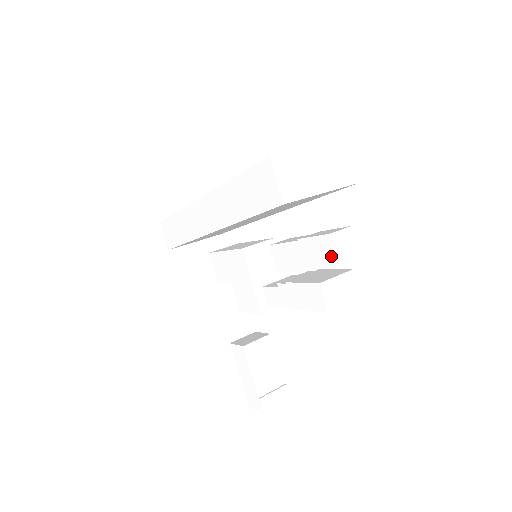
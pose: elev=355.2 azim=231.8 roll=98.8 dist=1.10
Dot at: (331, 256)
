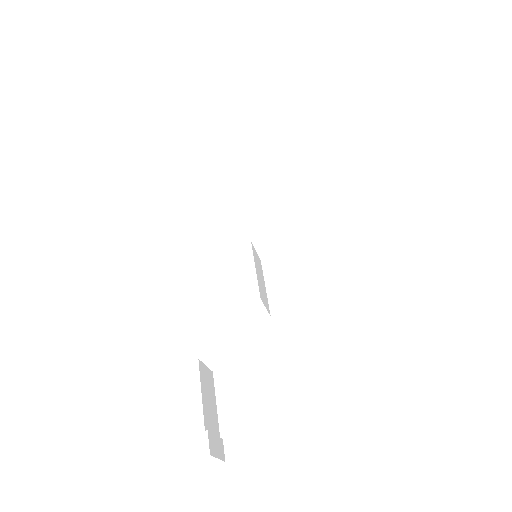
Dot at: (365, 232)
